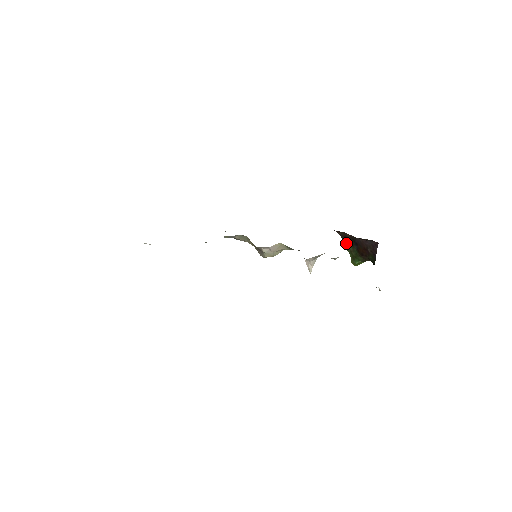
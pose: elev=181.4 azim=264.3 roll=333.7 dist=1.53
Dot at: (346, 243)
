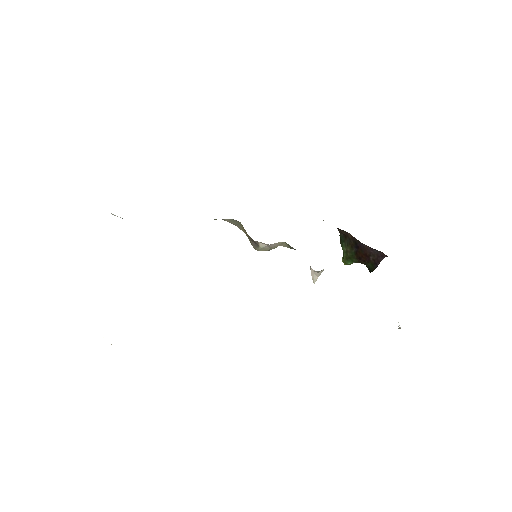
Dot at: (344, 242)
